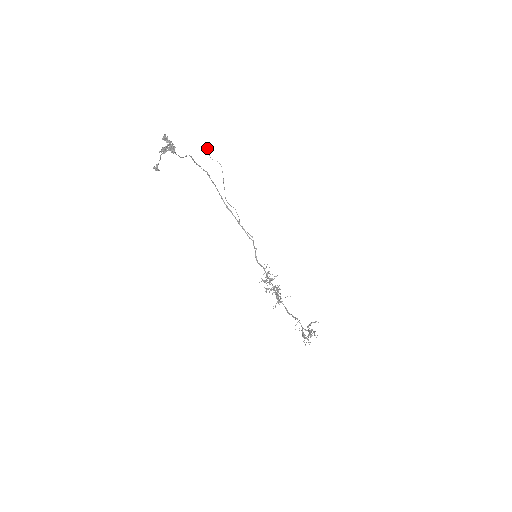
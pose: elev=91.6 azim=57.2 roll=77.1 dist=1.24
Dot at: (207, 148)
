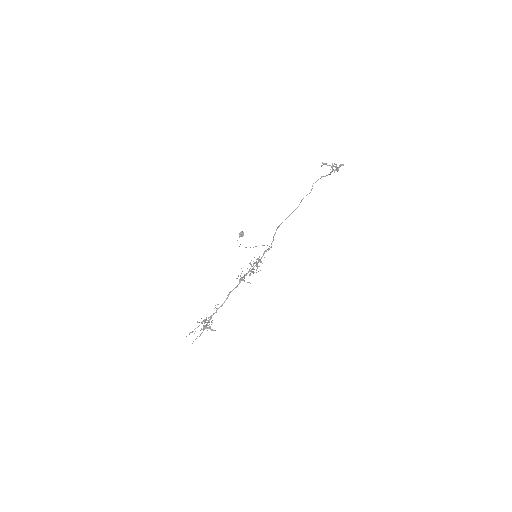
Dot at: (243, 235)
